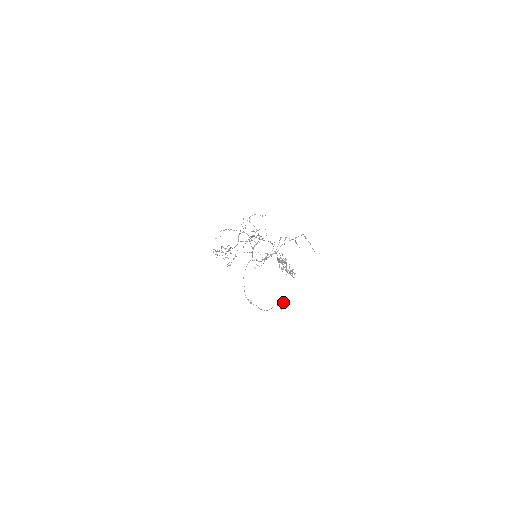
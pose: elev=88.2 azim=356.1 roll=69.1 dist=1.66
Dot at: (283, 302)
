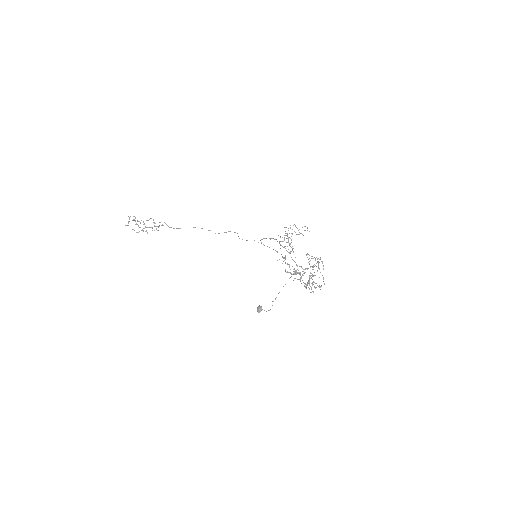
Dot at: (261, 306)
